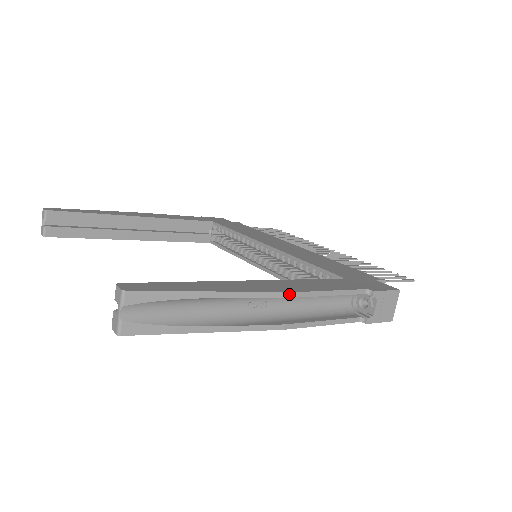
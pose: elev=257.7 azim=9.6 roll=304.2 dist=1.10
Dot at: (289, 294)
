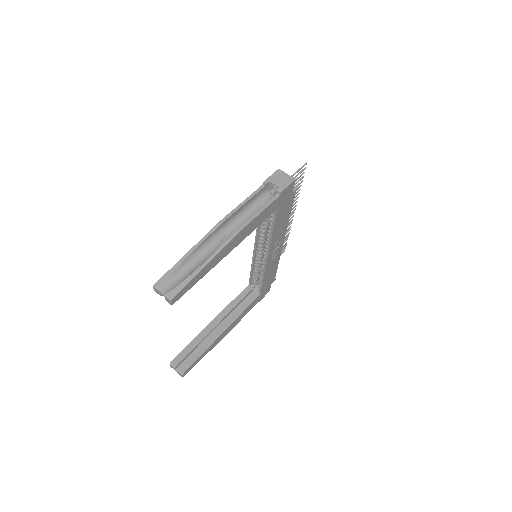
Dot at: (221, 221)
